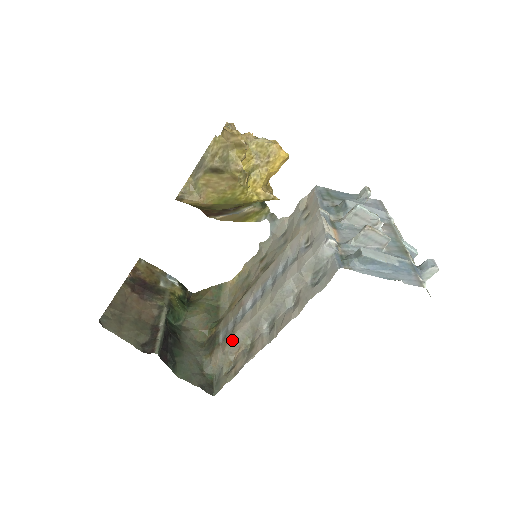
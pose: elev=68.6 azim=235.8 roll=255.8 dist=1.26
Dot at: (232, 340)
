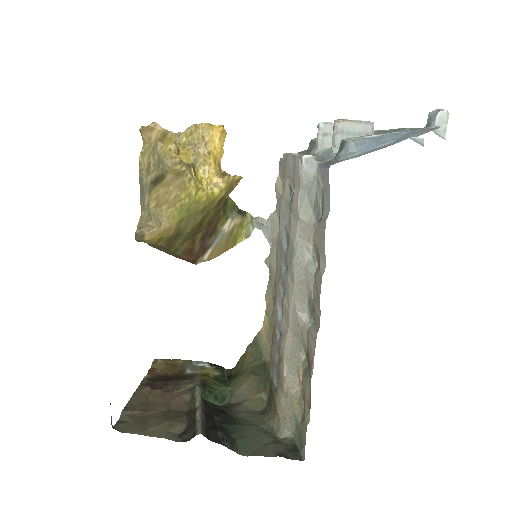
Dot at: (284, 369)
